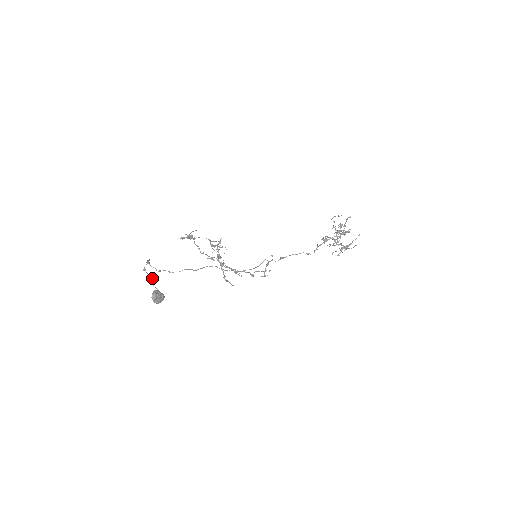
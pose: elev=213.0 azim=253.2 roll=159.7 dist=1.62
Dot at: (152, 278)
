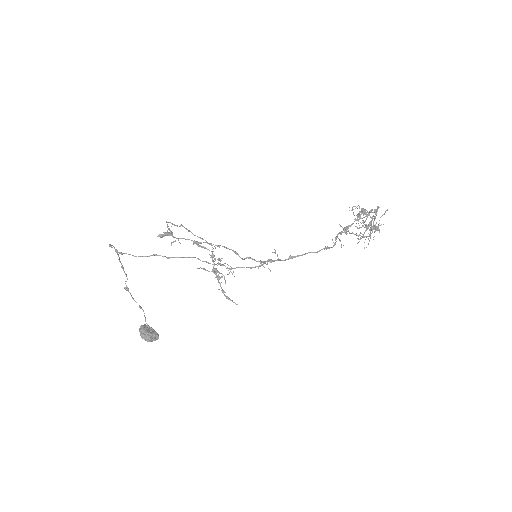
Dot at: (143, 311)
